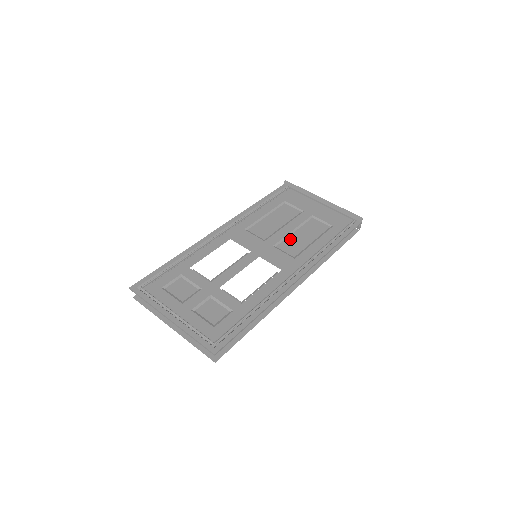
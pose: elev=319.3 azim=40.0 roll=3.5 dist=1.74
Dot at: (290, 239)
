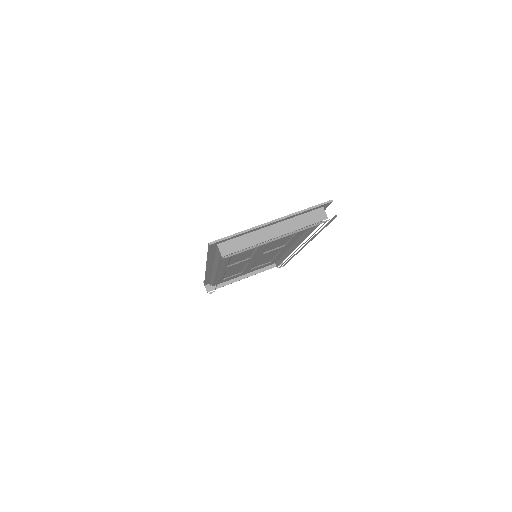
Dot at: occluded
